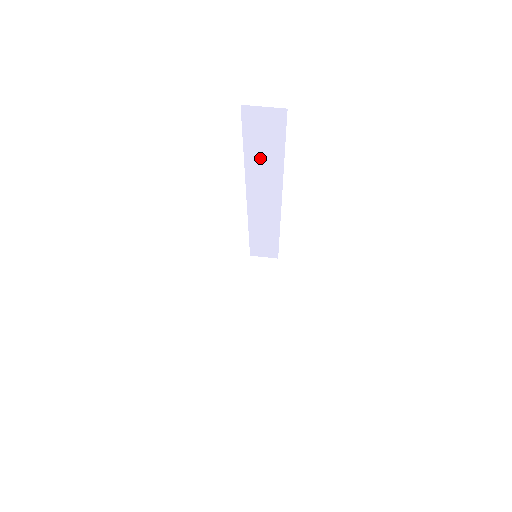
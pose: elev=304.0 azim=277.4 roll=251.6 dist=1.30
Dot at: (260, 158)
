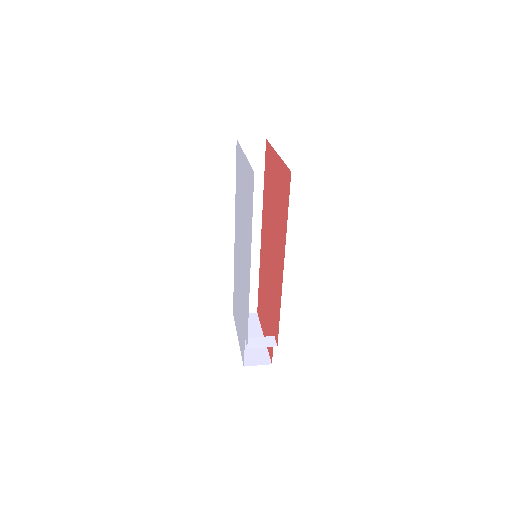
Dot at: occluded
